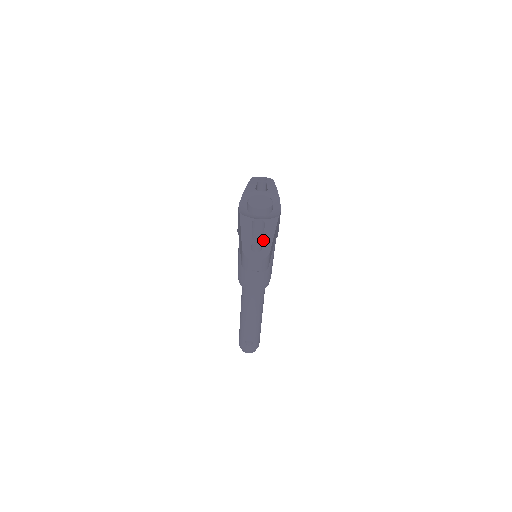
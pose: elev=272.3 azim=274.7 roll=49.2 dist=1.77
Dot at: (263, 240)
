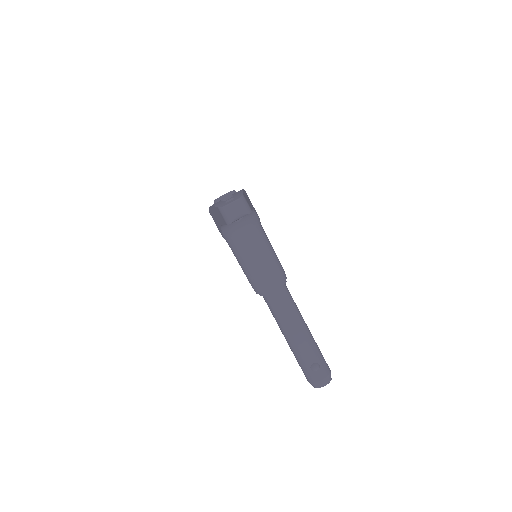
Dot at: (234, 196)
